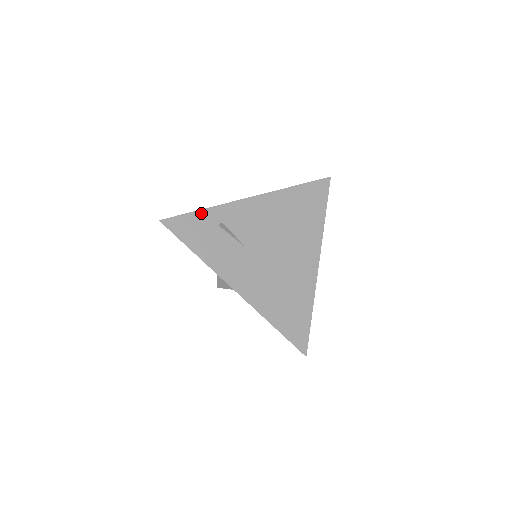
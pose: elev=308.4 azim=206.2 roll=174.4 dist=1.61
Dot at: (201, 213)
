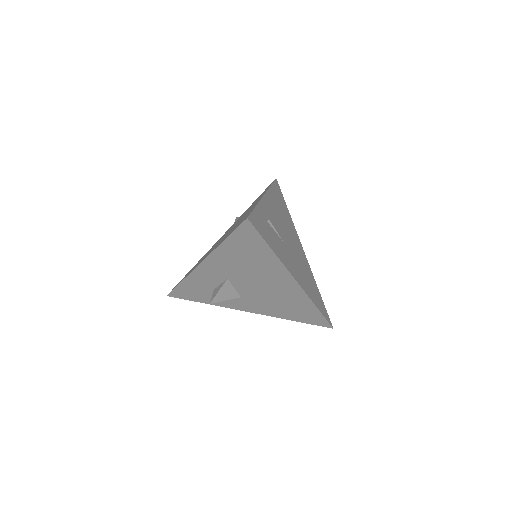
Dot at: (257, 210)
